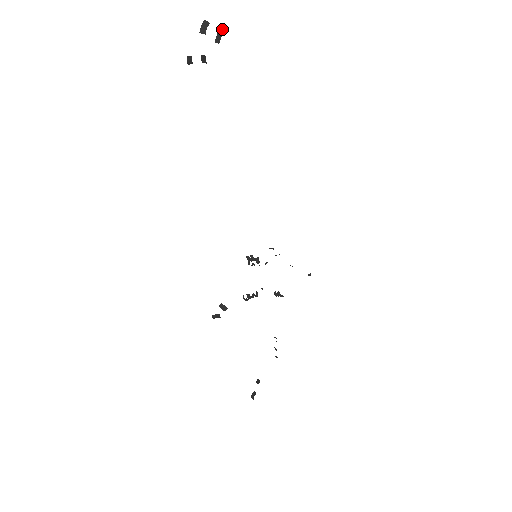
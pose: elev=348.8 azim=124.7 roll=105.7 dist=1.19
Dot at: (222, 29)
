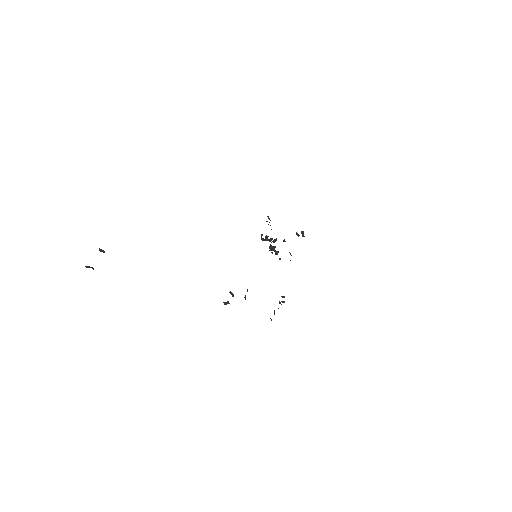
Dot at: occluded
